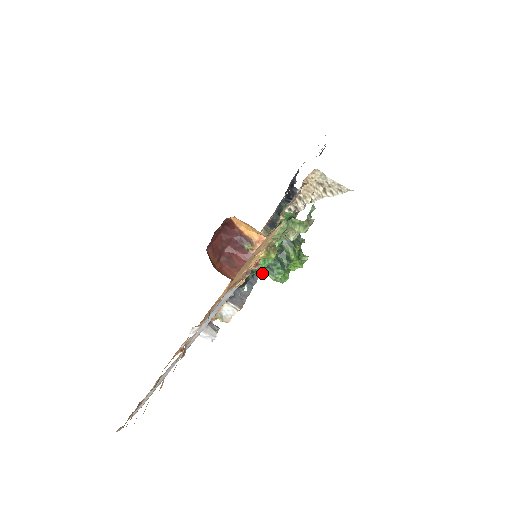
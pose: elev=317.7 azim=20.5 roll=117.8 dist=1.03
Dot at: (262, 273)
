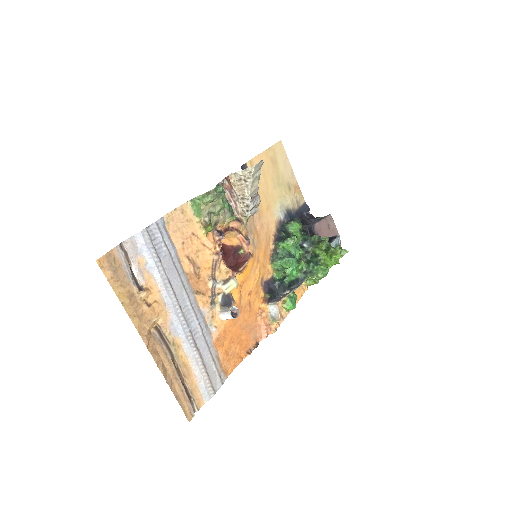
Dot at: (305, 279)
